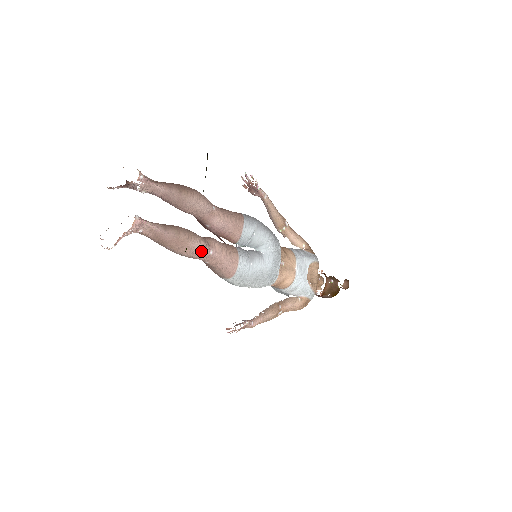
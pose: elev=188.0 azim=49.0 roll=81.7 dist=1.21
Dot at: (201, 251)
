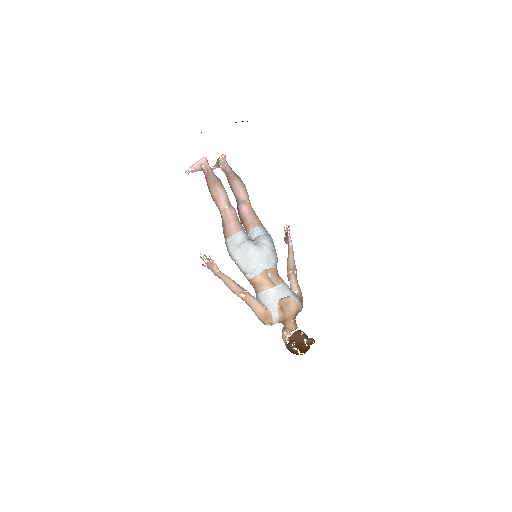
Dot at: (221, 198)
